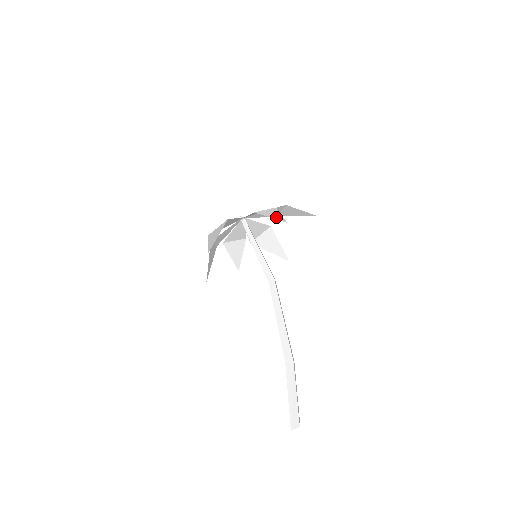
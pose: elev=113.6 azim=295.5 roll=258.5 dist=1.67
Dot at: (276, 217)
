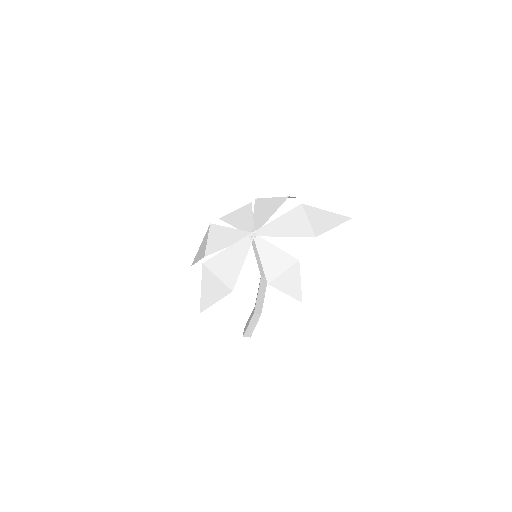
Dot at: (292, 291)
